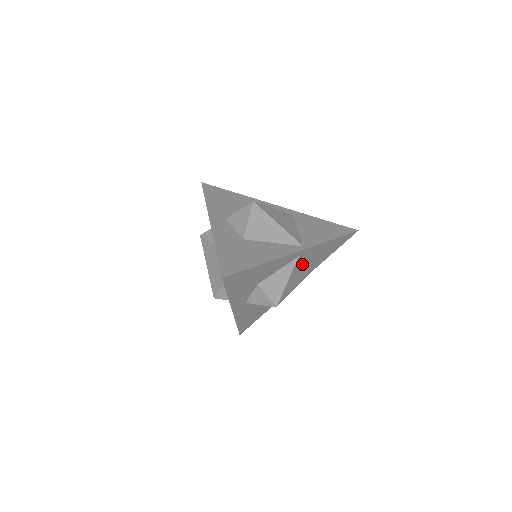
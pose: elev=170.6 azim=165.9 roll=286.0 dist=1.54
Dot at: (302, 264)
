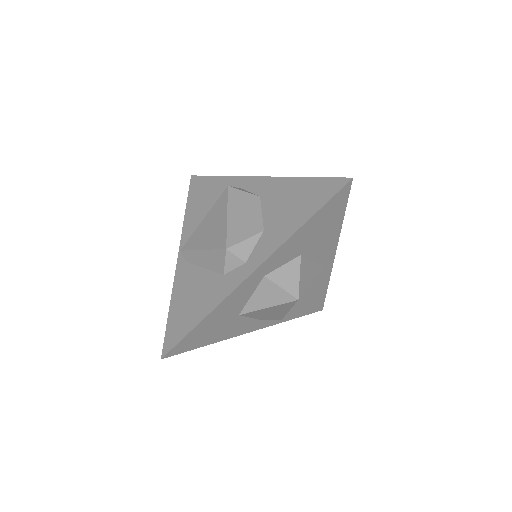
Dot at: occluded
